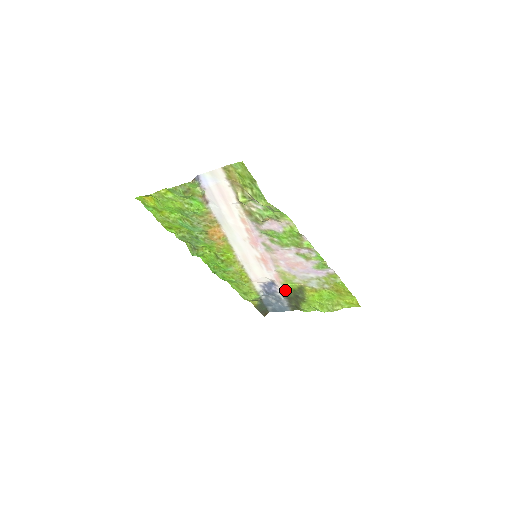
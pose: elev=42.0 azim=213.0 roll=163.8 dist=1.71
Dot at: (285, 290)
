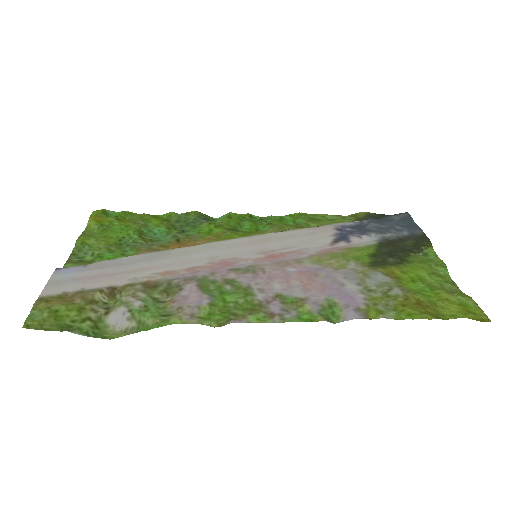
Dot at: (366, 246)
